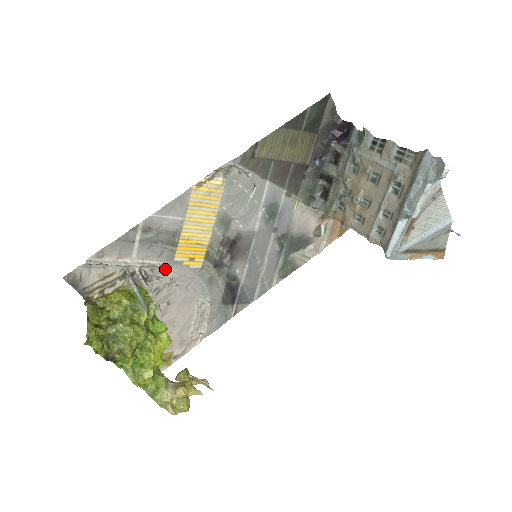
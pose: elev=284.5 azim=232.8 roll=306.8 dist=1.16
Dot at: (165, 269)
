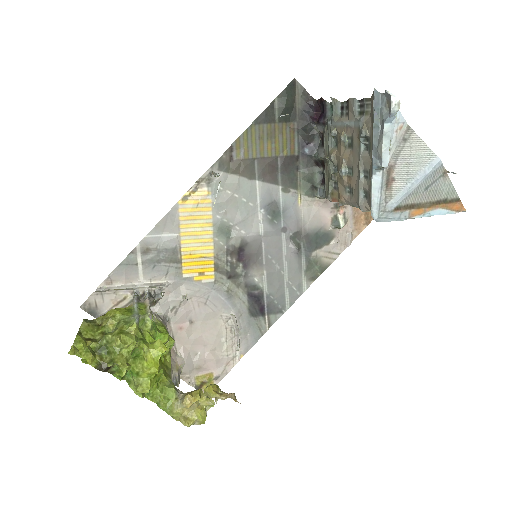
Dot at: (177, 287)
